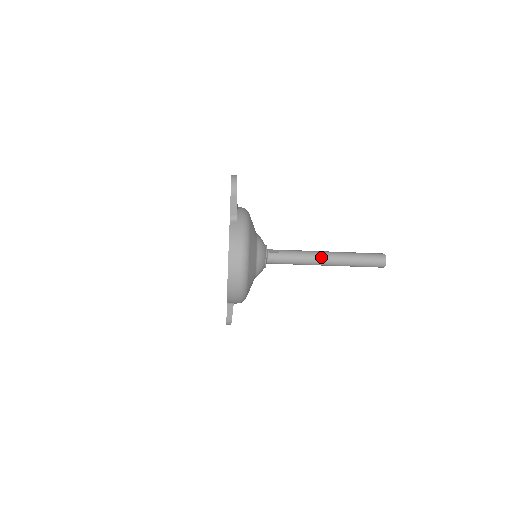
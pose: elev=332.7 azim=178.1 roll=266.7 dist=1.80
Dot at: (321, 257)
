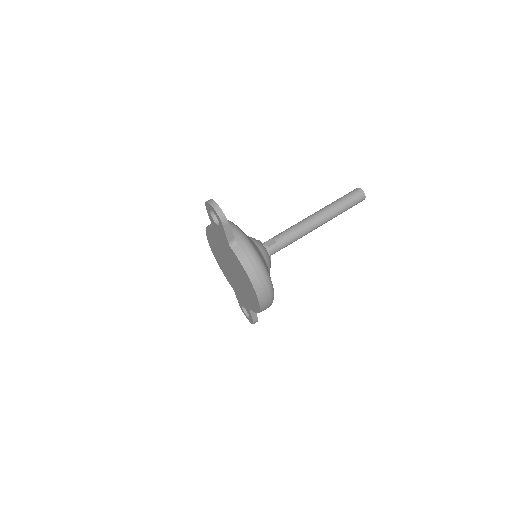
Dot at: (313, 224)
